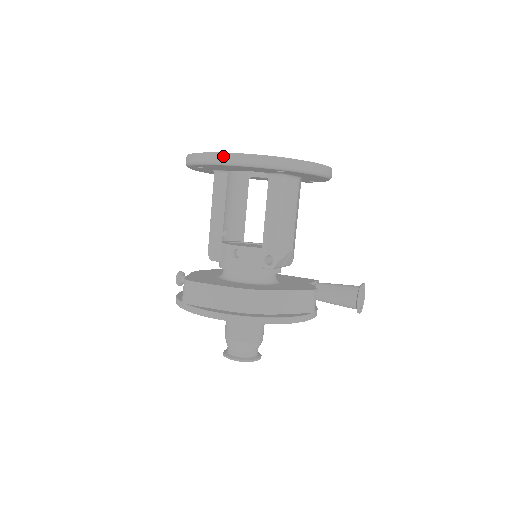
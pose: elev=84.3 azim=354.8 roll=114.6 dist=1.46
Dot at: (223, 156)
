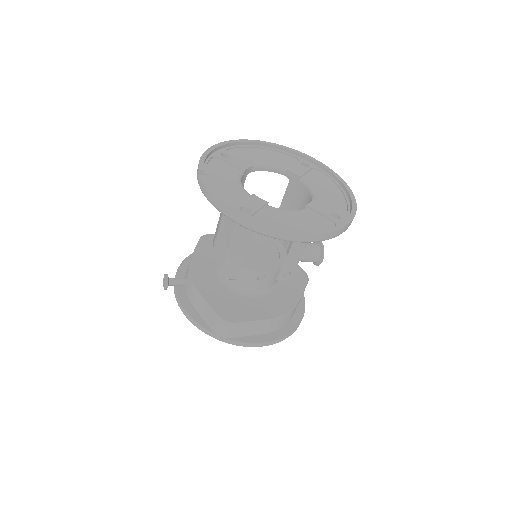
Dot at: (303, 237)
